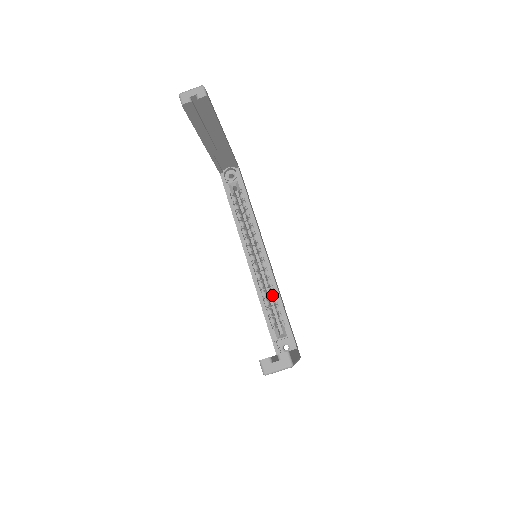
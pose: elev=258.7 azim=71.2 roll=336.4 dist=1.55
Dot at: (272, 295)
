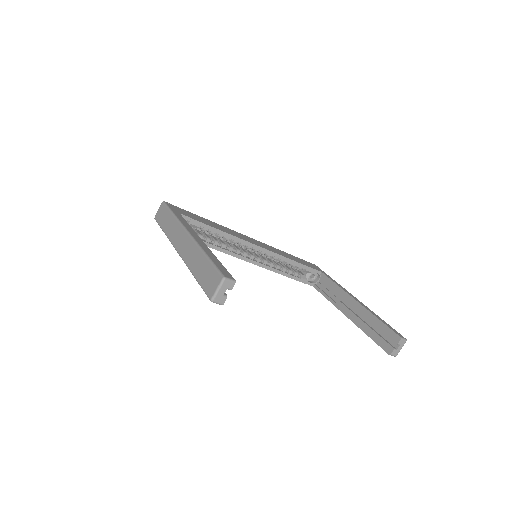
Dot at: occluded
